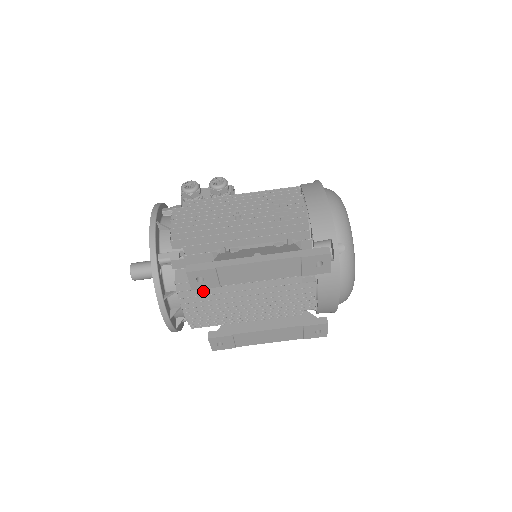
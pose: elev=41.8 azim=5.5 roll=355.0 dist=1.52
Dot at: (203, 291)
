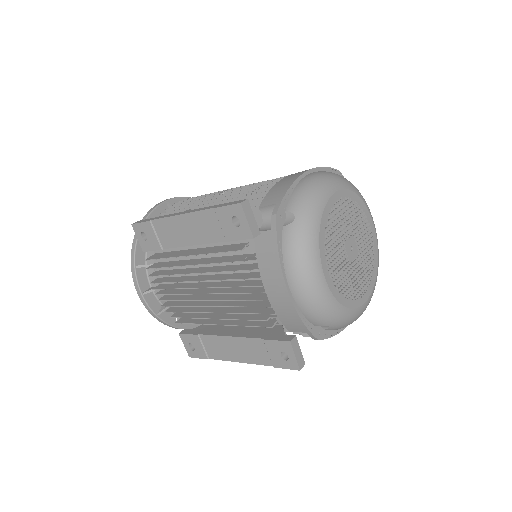
Dot at: (166, 264)
